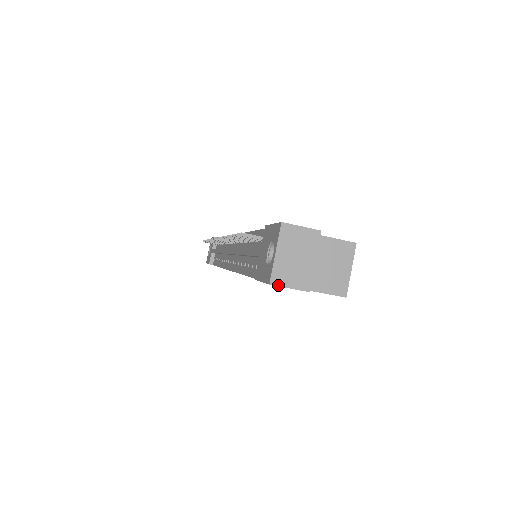
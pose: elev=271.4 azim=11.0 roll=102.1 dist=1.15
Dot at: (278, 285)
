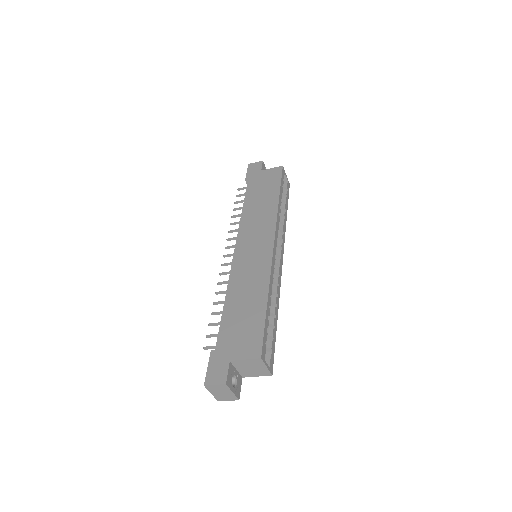
Dot at: occluded
